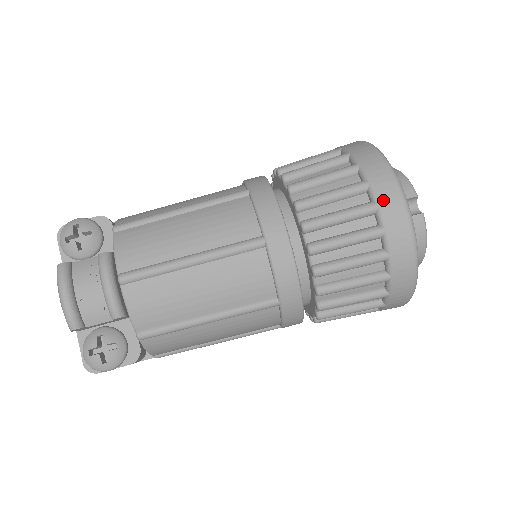
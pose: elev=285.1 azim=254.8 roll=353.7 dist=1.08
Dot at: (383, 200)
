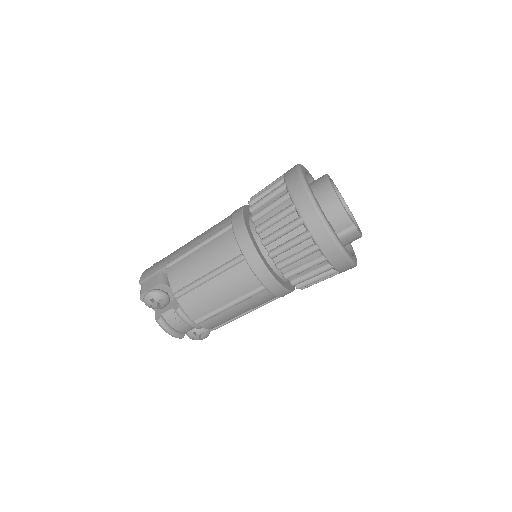
Dot at: (330, 256)
